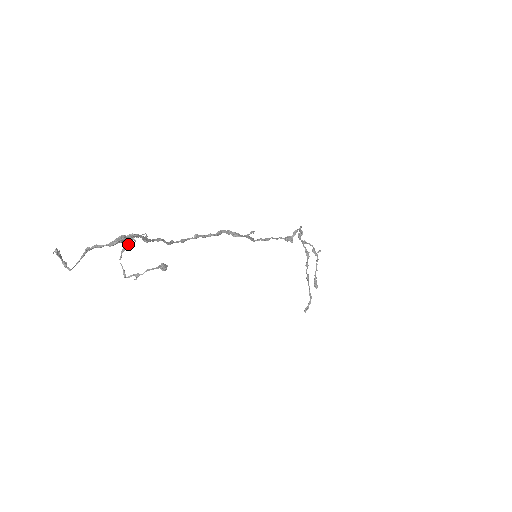
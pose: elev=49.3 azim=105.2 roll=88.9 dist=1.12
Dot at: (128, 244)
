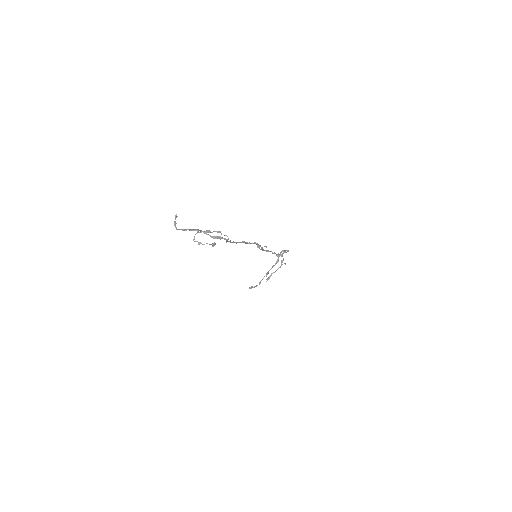
Dot at: occluded
